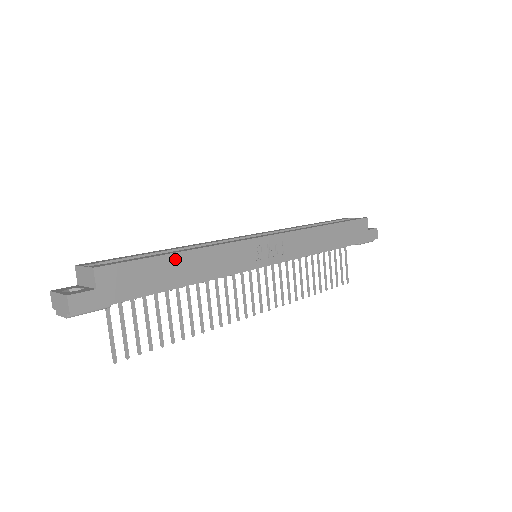
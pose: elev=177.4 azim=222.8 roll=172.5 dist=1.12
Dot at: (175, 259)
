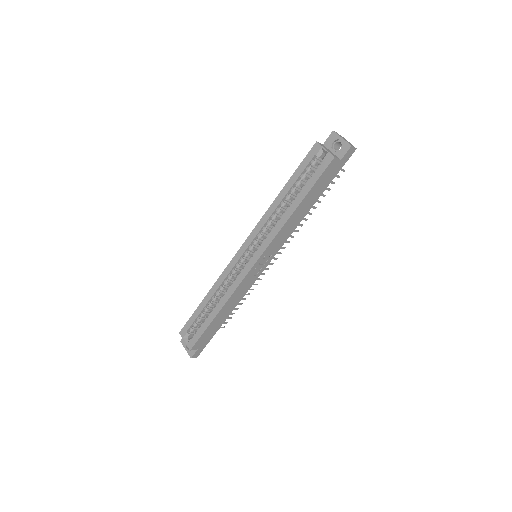
Dot at: (216, 319)
